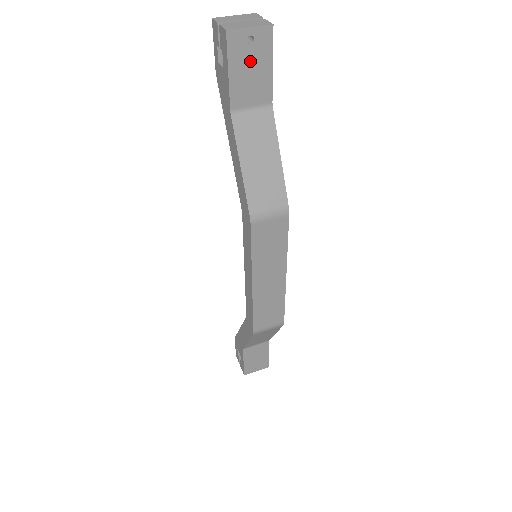
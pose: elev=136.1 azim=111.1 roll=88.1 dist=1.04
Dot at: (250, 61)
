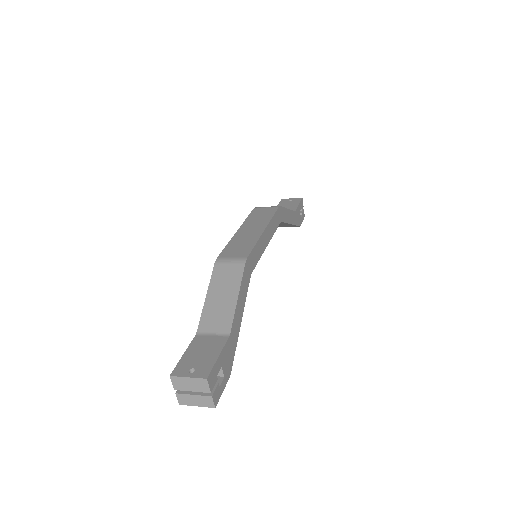
Dot at: (289, 204)
